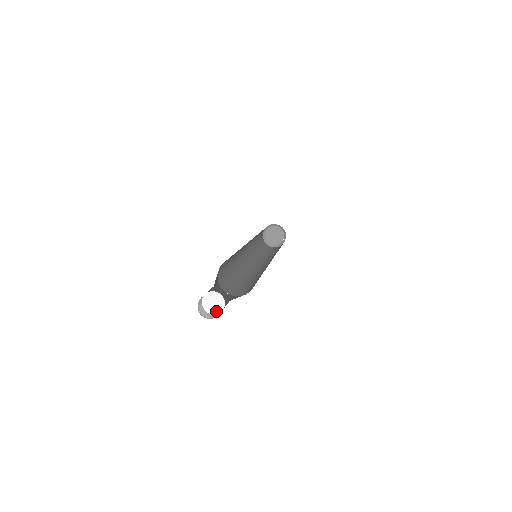
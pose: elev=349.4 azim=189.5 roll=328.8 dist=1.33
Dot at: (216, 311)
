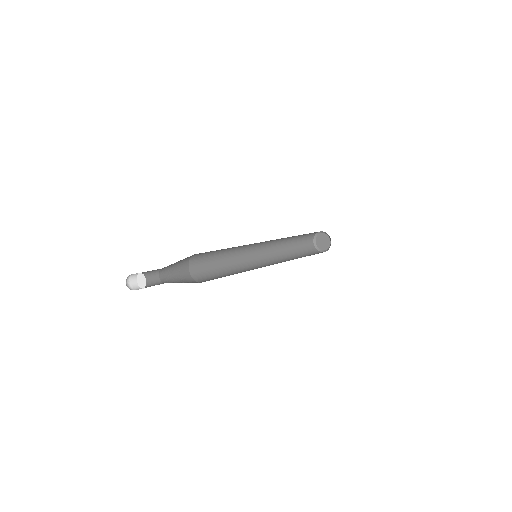
Dot at: (140, 286)
